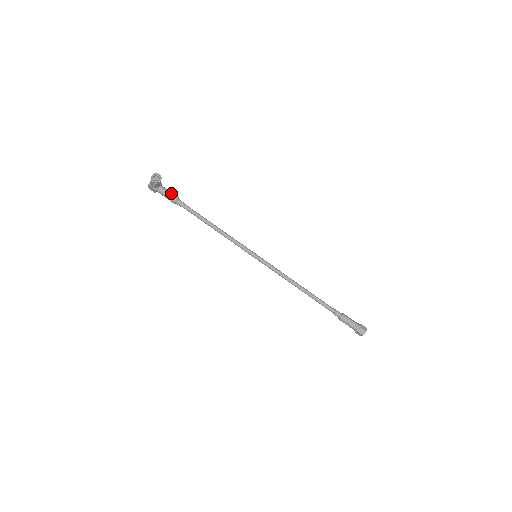
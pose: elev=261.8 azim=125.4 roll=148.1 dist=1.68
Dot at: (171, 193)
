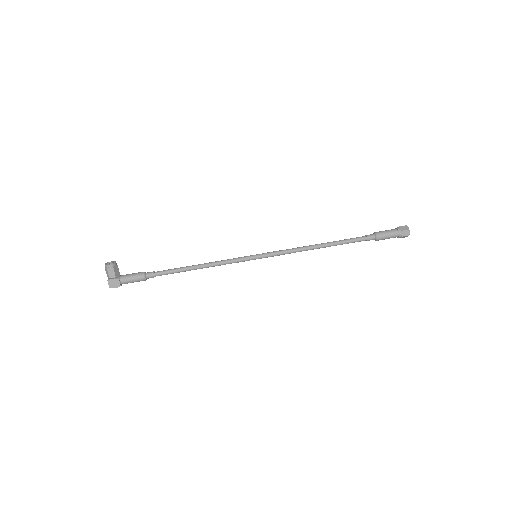
Dot at: (135, 273)
